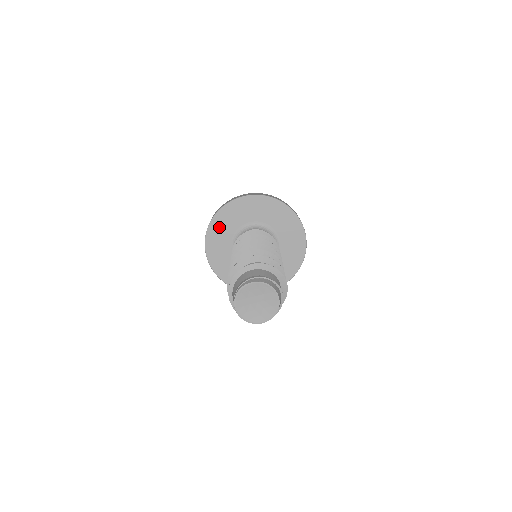
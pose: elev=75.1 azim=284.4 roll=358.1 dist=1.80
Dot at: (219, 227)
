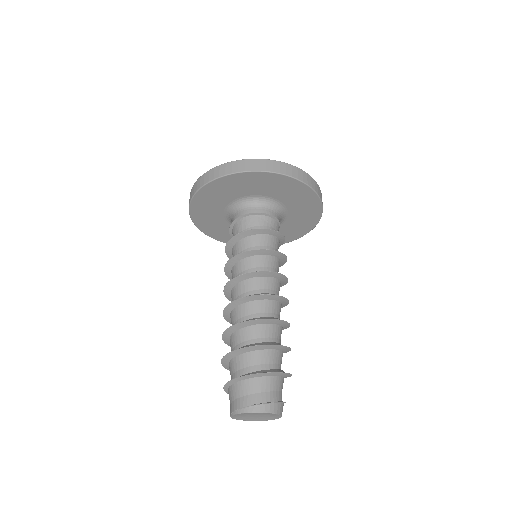
Dot at: (212, 194)
